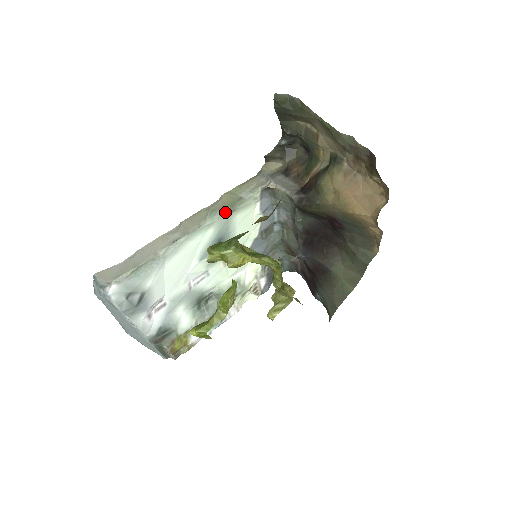
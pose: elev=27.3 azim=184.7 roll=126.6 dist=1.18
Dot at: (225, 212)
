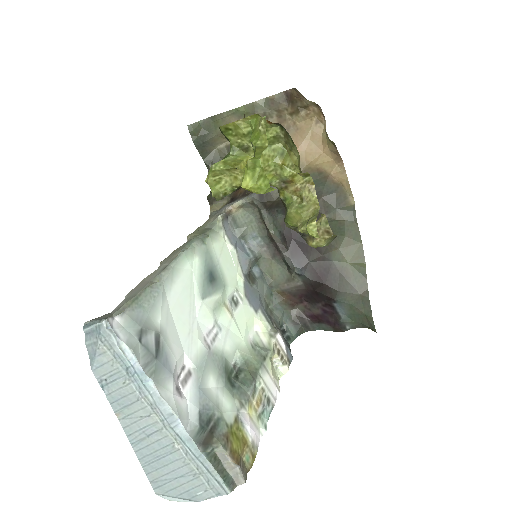
Dot at: (200, 239)
